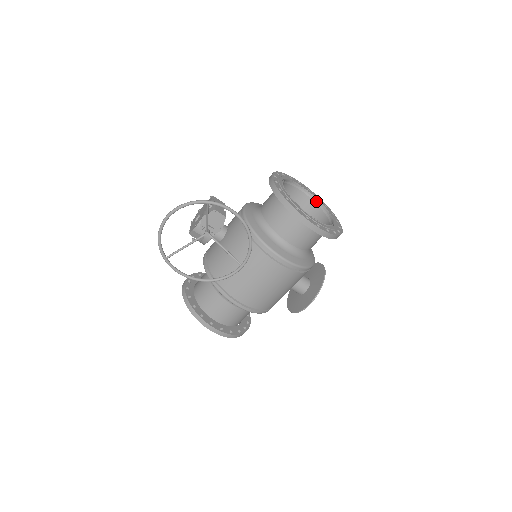
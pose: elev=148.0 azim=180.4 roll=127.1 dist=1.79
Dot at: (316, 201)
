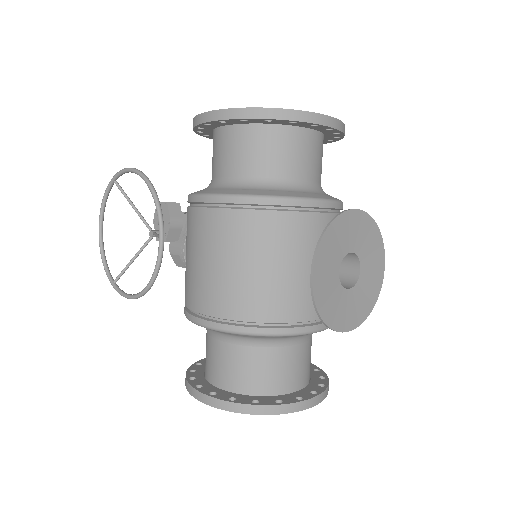
Dot at: occluded
